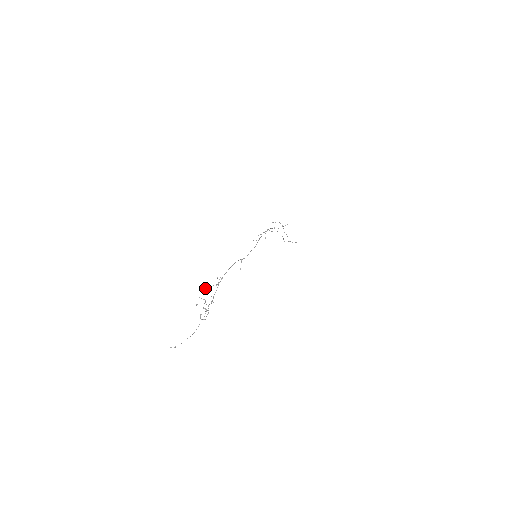
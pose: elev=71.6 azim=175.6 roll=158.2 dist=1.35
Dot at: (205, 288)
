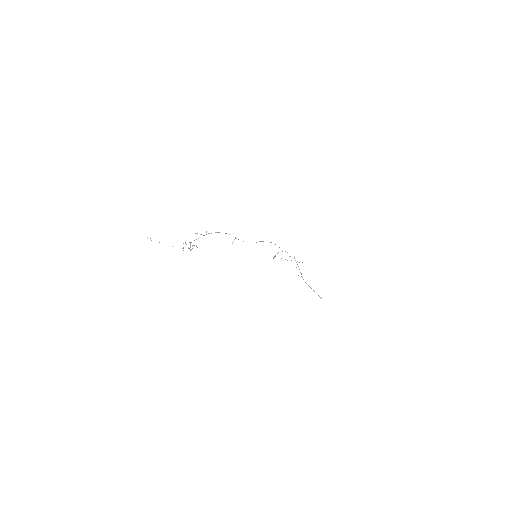
Dot at: occluded
